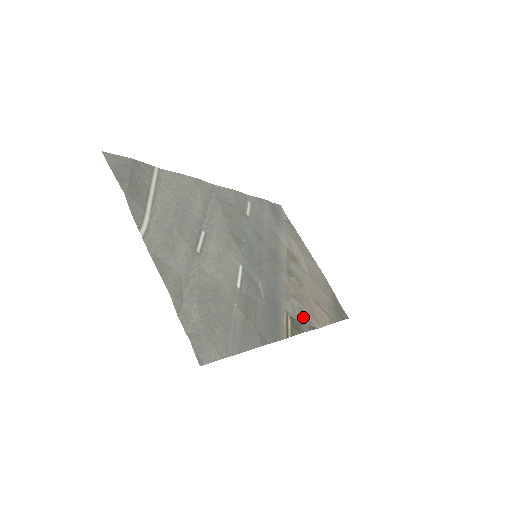
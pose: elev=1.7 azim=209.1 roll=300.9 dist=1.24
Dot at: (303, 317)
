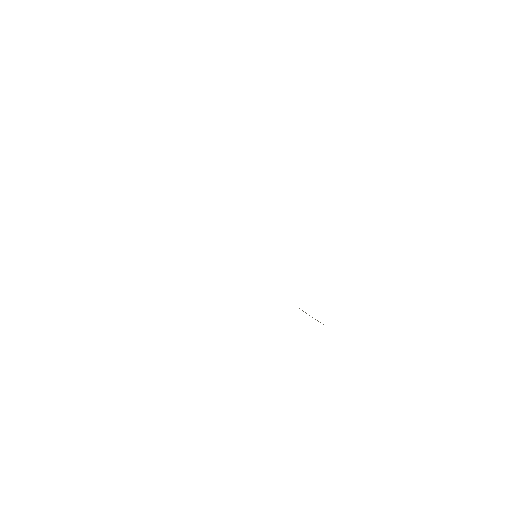
Dot at: occluded
